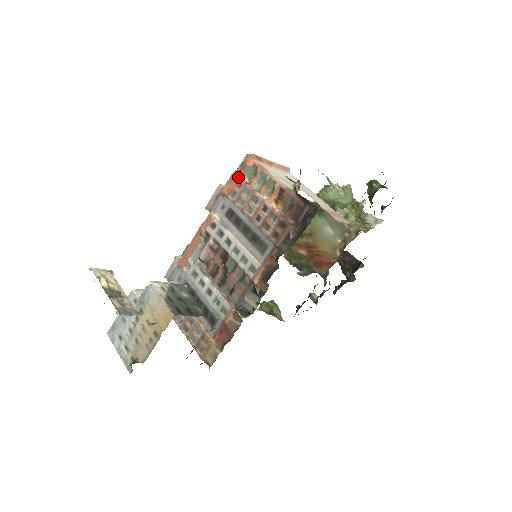
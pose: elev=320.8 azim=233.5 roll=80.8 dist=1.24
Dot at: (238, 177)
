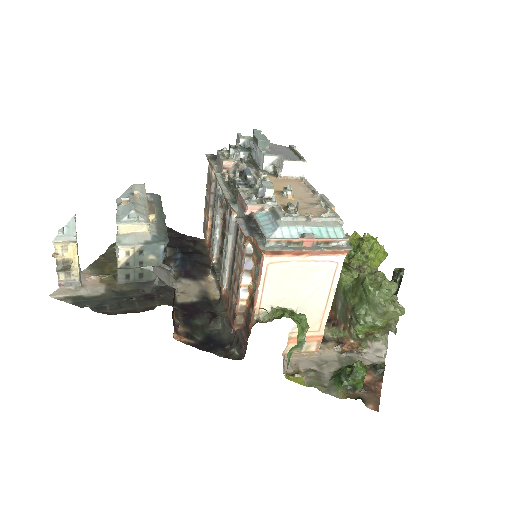
Dot at: (246, 239)
